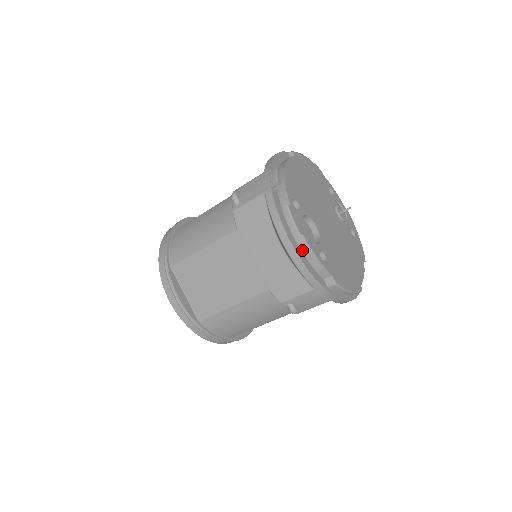
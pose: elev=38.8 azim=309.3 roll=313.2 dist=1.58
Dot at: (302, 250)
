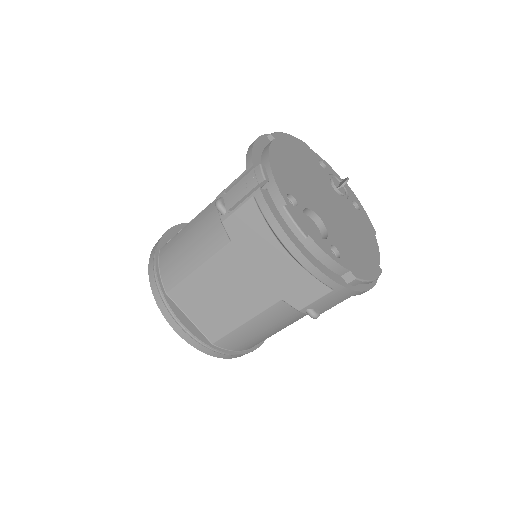
Dot at: (311, 252)
